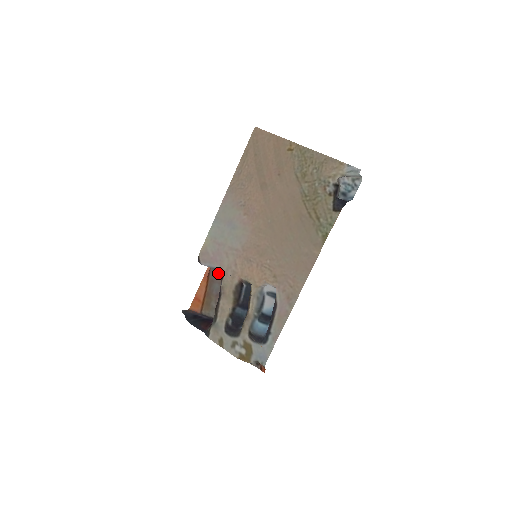
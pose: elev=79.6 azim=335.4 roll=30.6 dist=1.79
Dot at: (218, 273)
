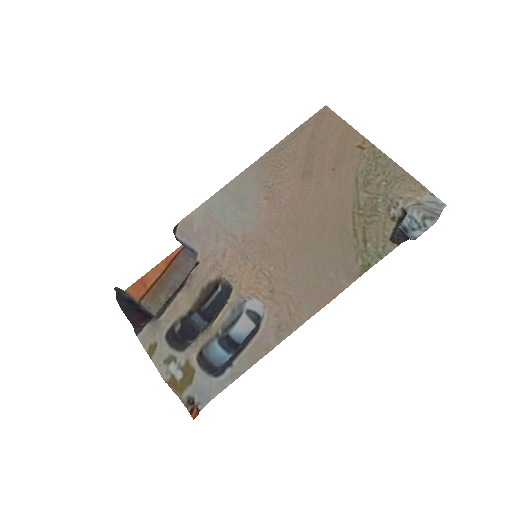
Dot at: (188, 261)
